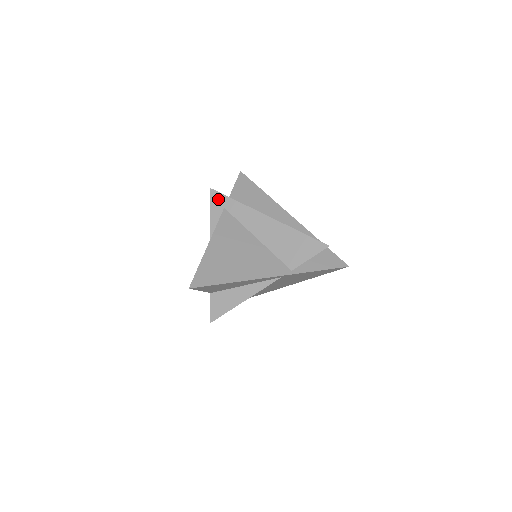
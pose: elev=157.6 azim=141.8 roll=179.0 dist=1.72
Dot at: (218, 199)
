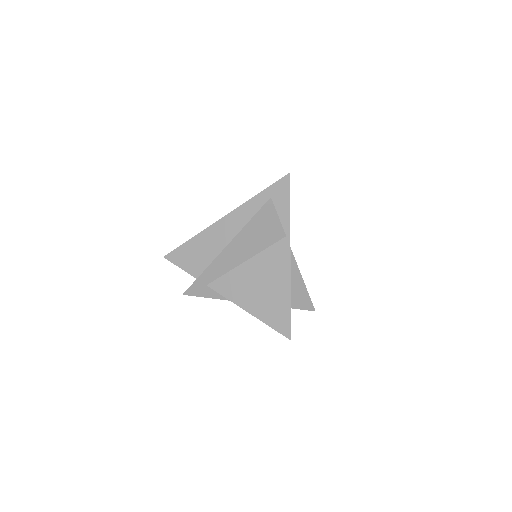
Dot at: (196, 290)
